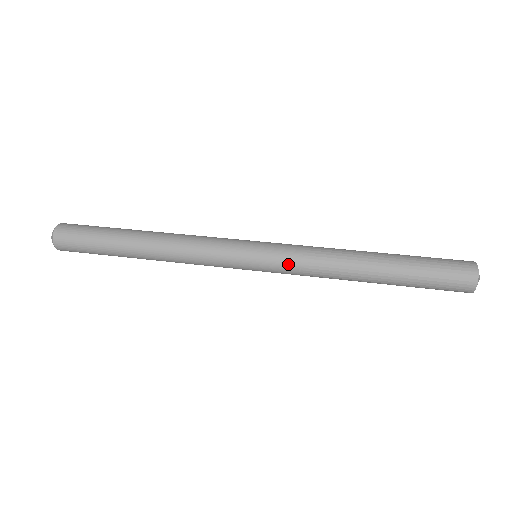
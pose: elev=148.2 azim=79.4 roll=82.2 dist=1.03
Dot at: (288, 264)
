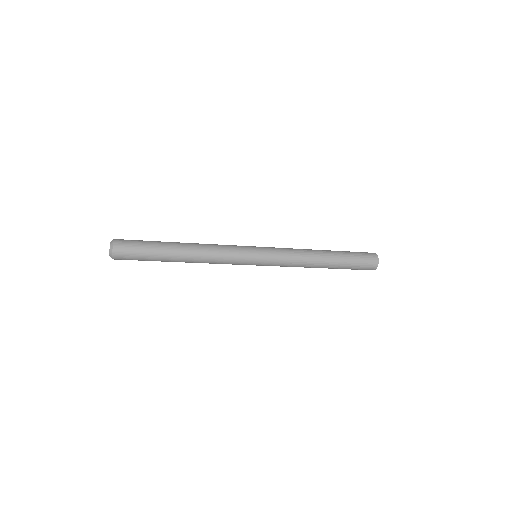
Dot at: (278, 248)
